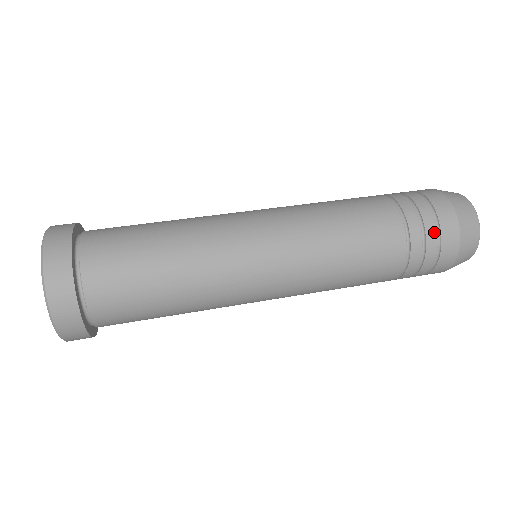
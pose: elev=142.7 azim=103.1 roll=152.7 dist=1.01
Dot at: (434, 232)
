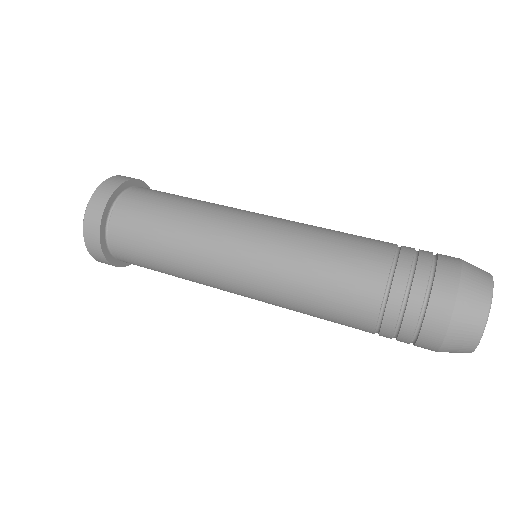
Dot at: (422, 290)
